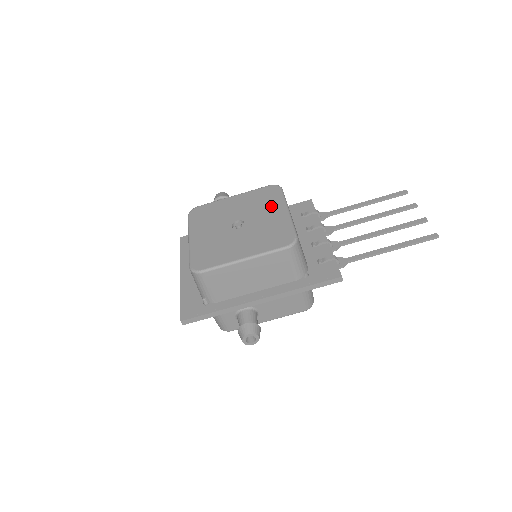
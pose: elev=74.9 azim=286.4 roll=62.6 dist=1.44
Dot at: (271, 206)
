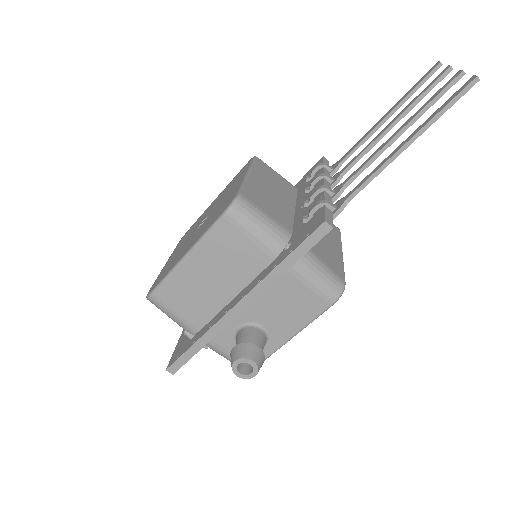
Dot at: (236, 182)
